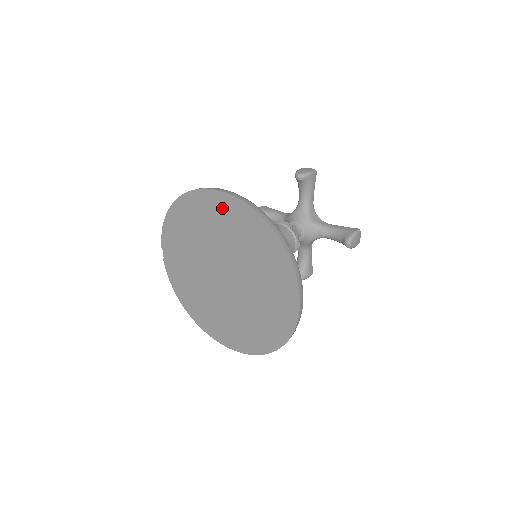
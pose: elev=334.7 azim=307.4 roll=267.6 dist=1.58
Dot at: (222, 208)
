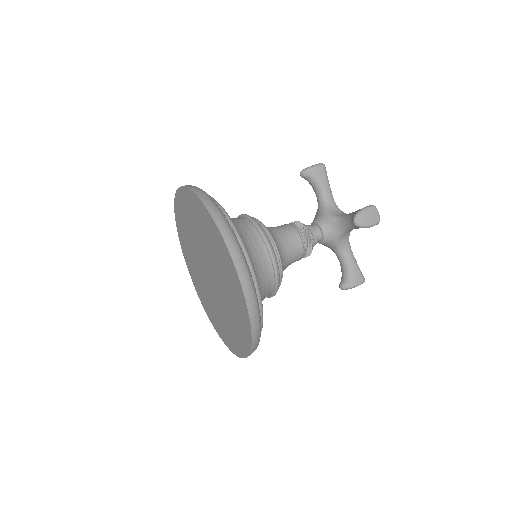
Dot at: (184, 203)
